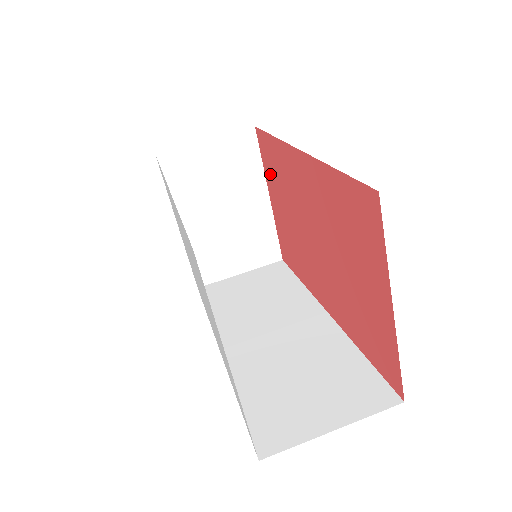
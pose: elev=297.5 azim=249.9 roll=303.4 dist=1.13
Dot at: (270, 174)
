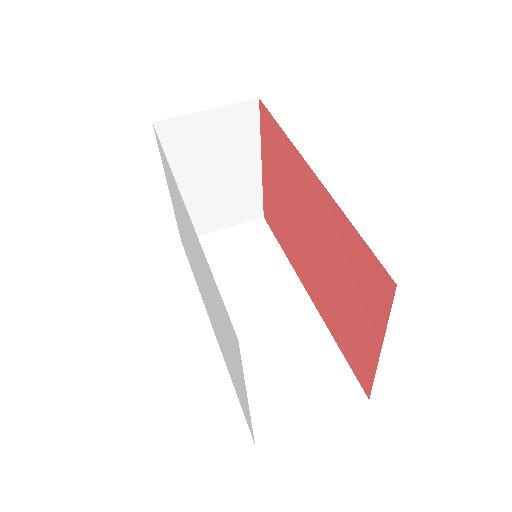
Dot at: (268, 150)
